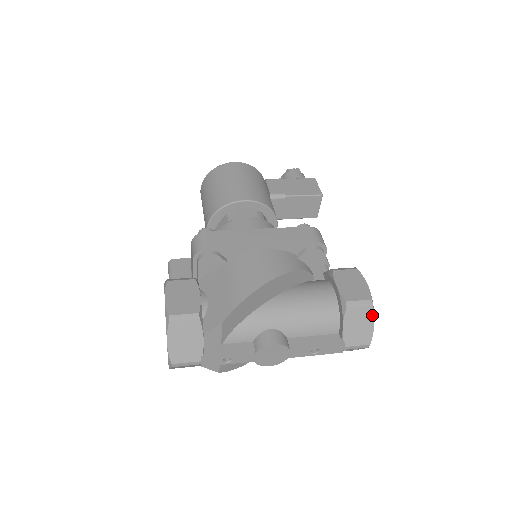
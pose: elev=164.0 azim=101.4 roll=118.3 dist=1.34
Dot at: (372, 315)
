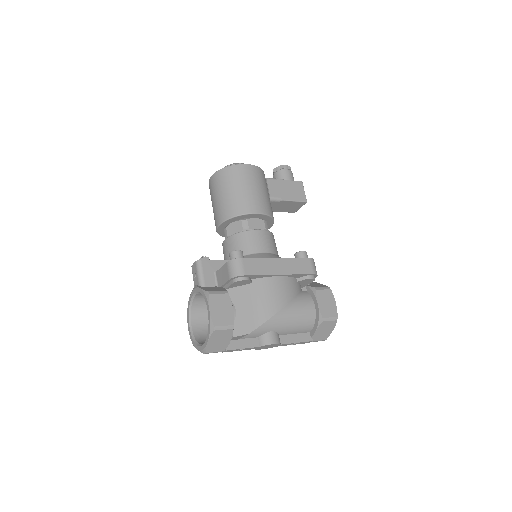
Dot at: (334, 325)
